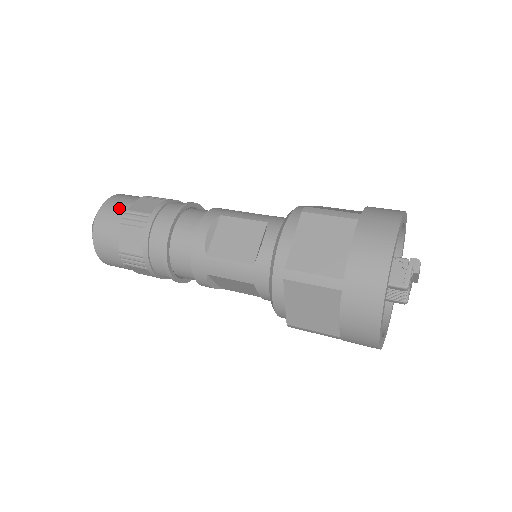
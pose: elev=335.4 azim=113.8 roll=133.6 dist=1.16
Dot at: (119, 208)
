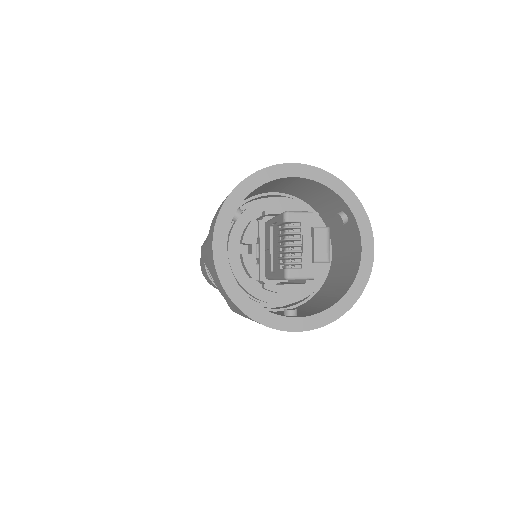
Dot at: occluded
